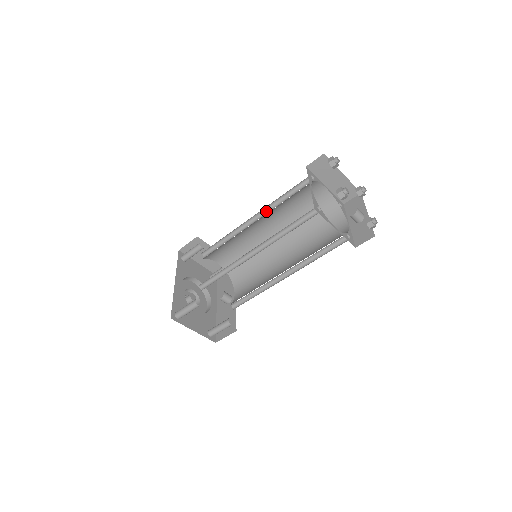
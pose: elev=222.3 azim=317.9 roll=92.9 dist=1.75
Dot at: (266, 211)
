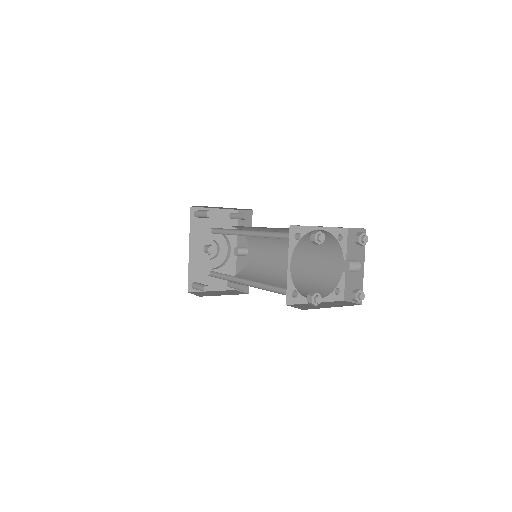
Dot at: (258, 231)
